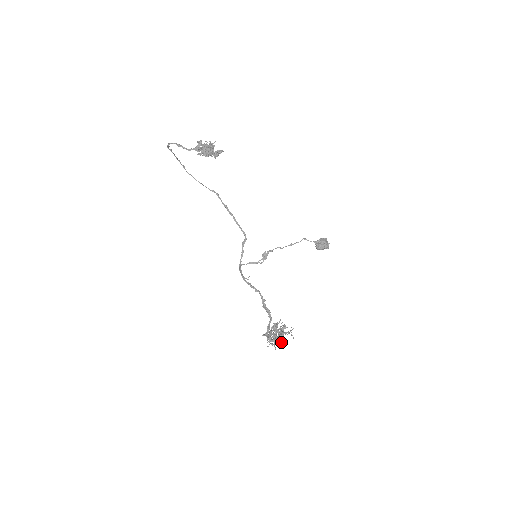
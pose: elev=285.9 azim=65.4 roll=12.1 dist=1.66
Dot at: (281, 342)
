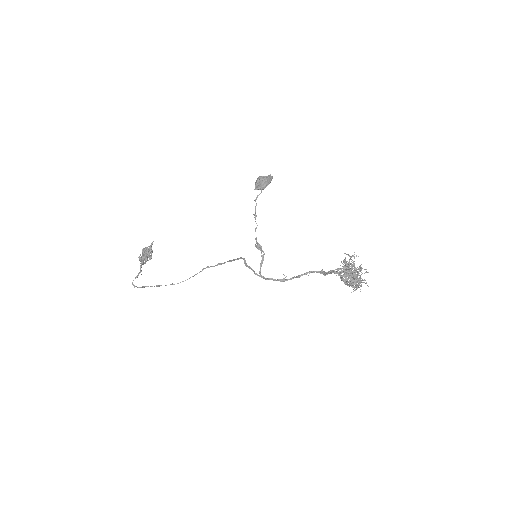
Dot at: occluded
